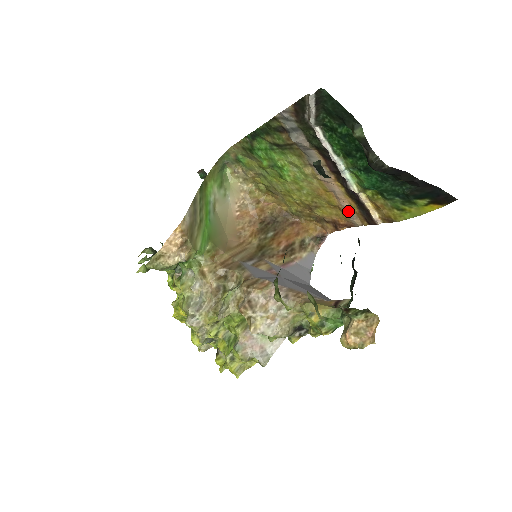
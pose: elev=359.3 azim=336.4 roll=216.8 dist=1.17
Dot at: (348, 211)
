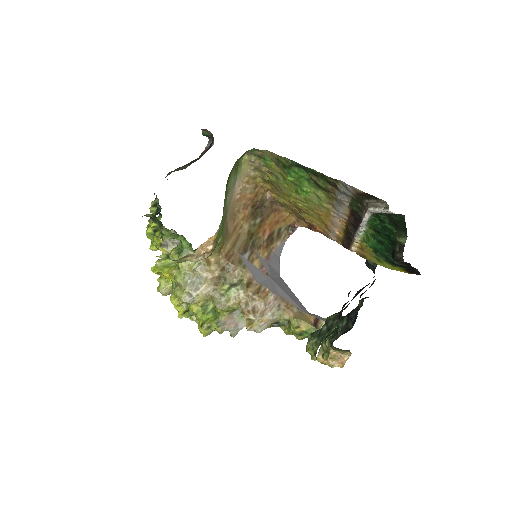
Dot at: (333, 232)
